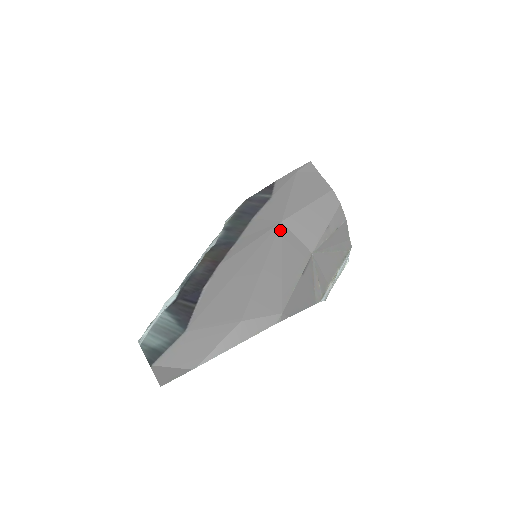
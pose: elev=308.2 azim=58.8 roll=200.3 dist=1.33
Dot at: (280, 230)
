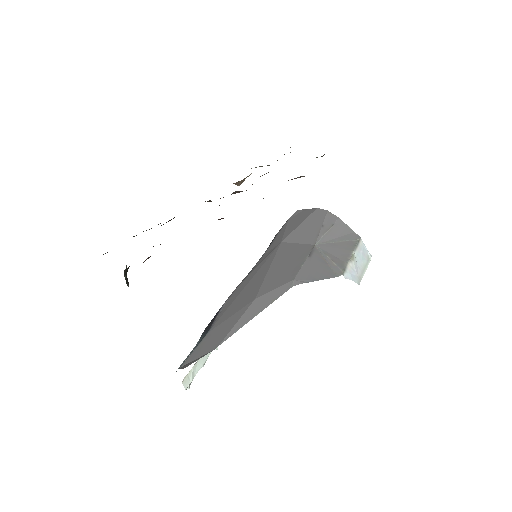
Dot at: (281, 246)
